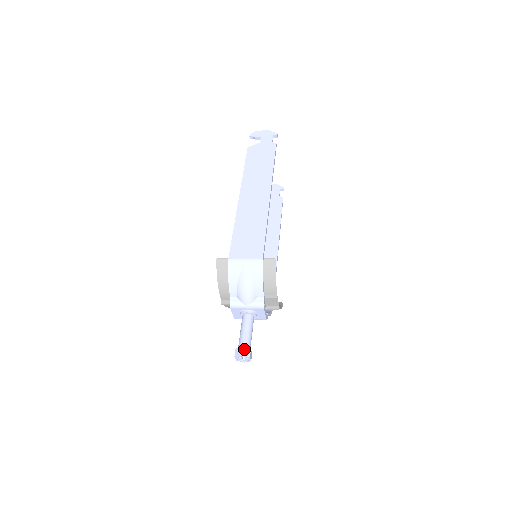
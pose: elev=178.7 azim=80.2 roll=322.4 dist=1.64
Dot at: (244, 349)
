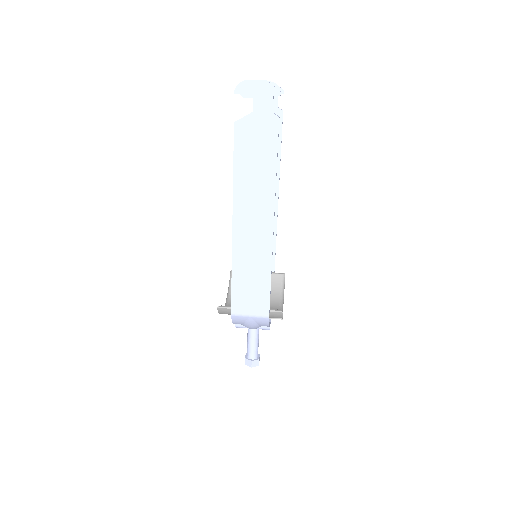
Dot at: (253, 362)
